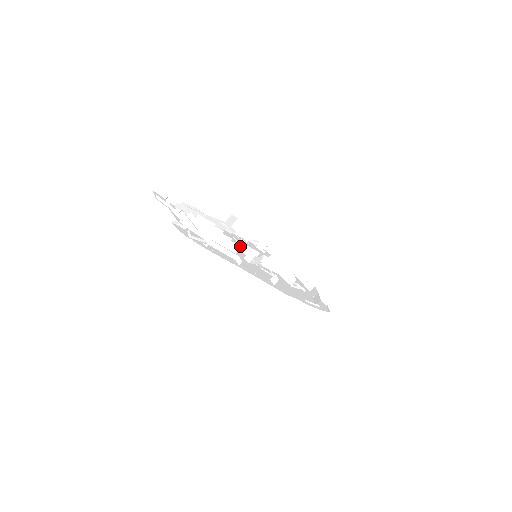
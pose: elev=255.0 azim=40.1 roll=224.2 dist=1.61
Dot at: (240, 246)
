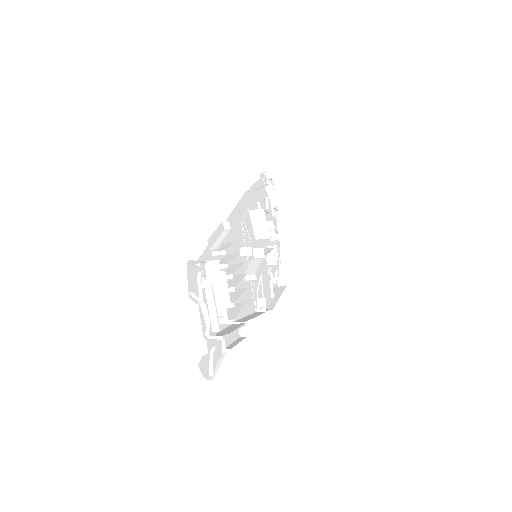
Dot at: (247, 255)
